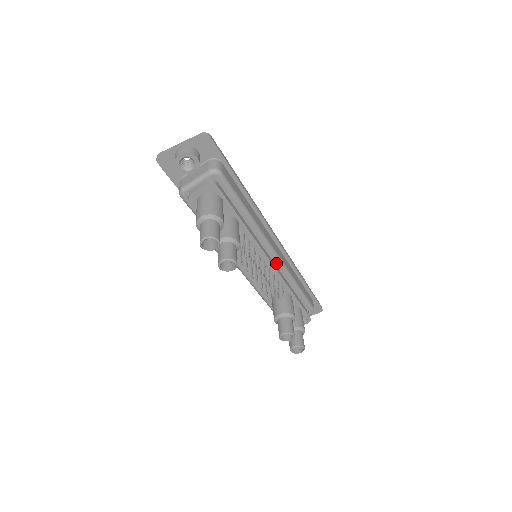
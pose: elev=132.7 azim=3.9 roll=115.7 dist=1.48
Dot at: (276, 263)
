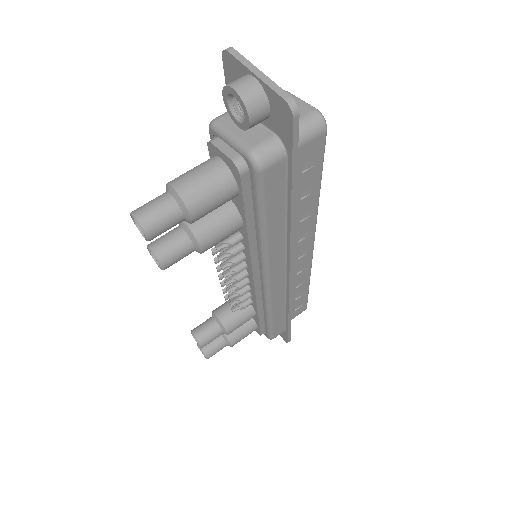
Dot at: (262, 287)
